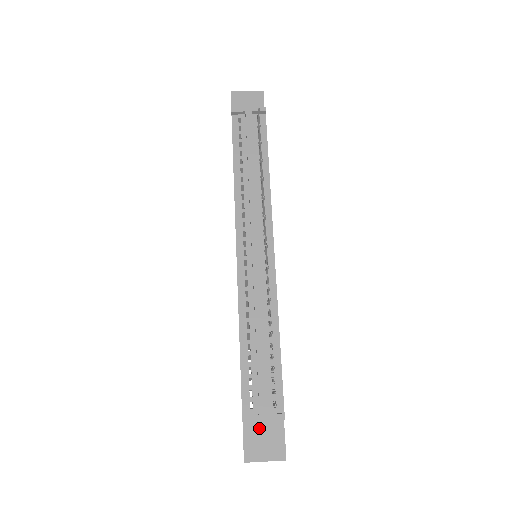
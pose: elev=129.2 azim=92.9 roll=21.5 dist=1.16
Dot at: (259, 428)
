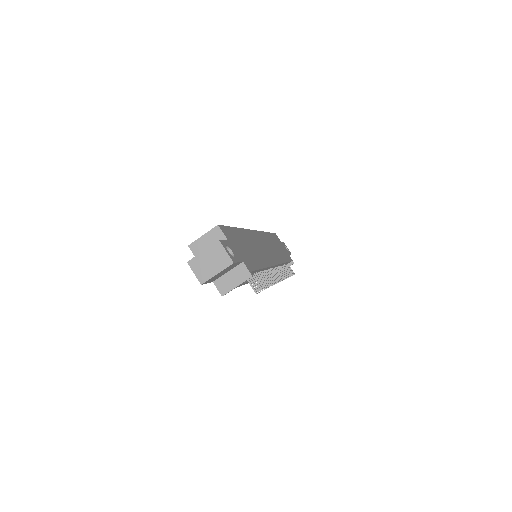
Dot at: occluded
